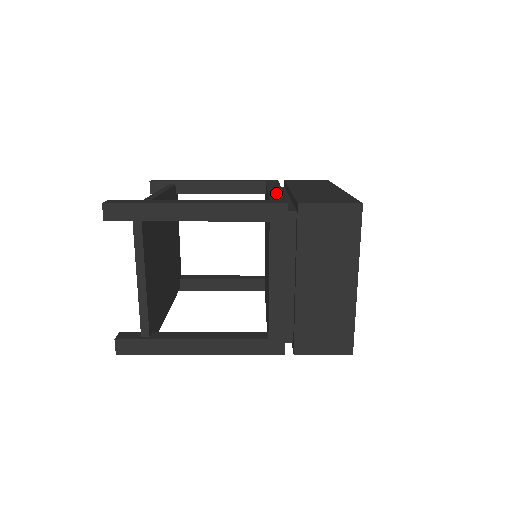
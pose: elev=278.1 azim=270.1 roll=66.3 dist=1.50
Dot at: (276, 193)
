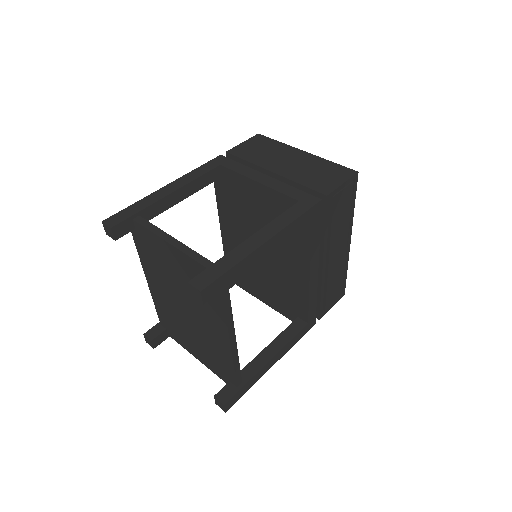
Dot at: occluded
